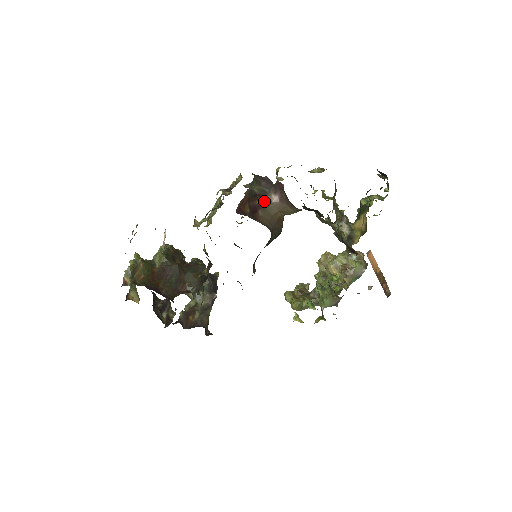
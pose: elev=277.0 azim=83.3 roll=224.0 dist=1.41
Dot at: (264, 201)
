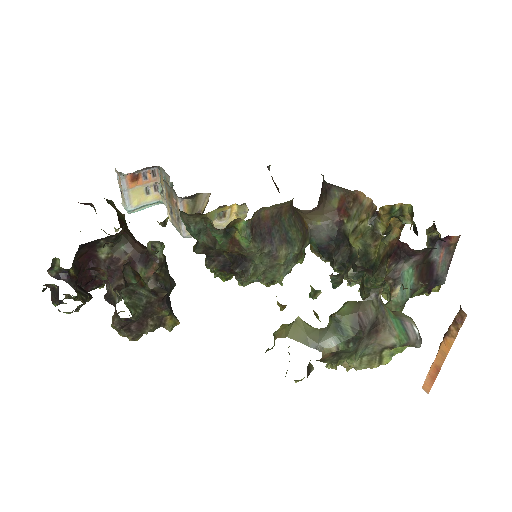
Dot at: (294, 207)
